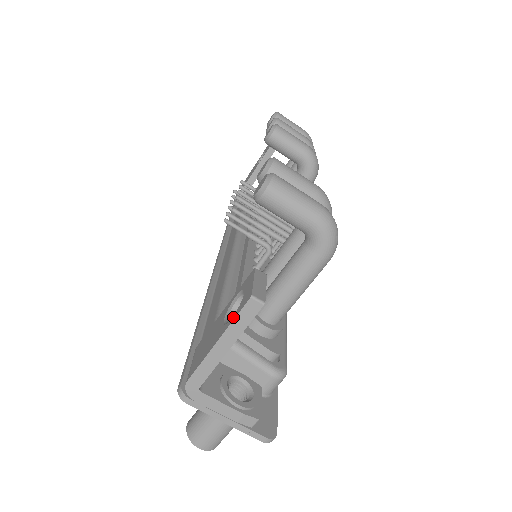
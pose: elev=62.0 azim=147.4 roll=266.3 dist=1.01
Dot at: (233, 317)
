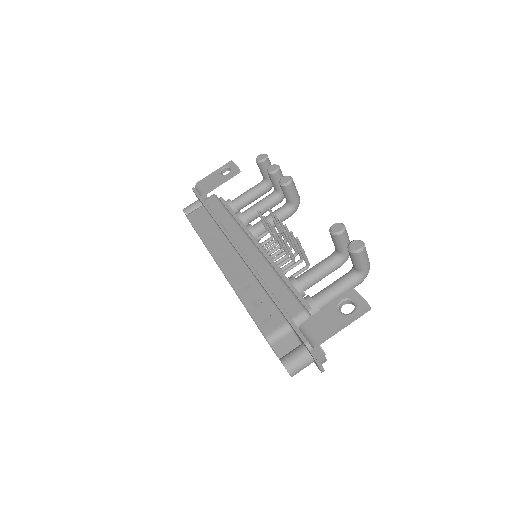
Dot at: (355, 313)
